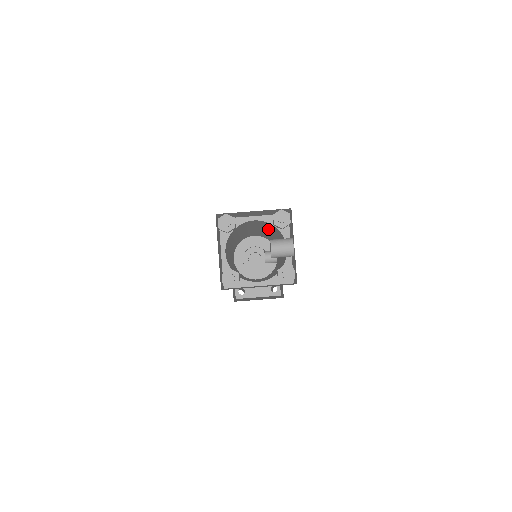
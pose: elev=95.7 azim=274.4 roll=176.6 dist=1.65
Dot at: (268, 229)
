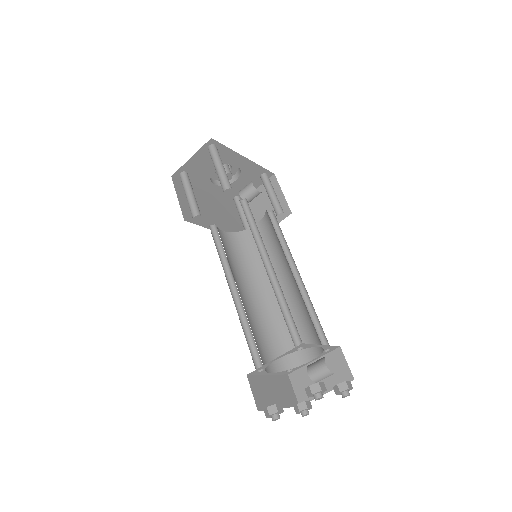
Dot at: occluded
